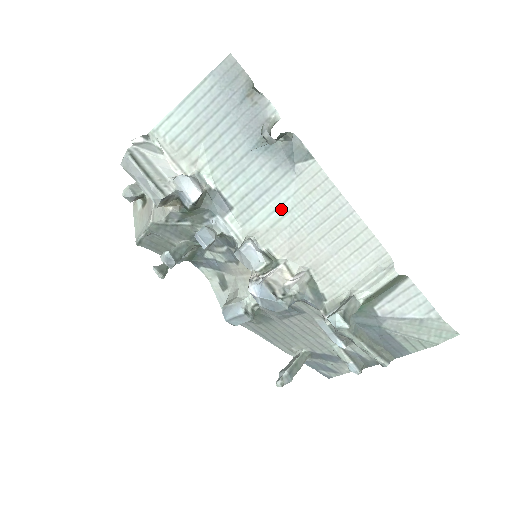
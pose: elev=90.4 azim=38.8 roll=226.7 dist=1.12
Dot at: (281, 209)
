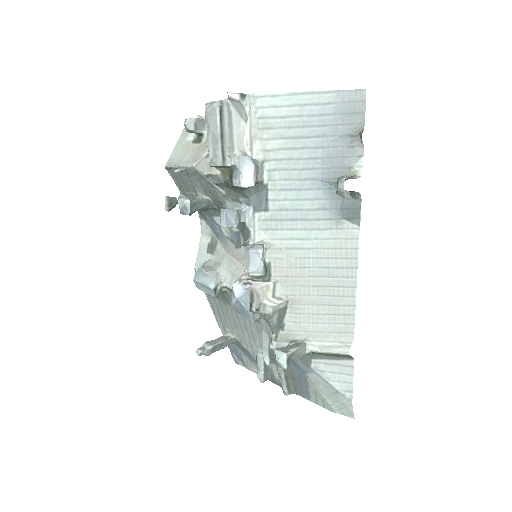
Dot at: (304, 242)
